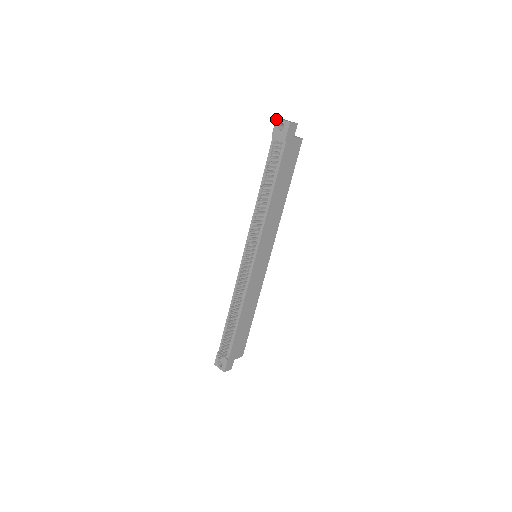
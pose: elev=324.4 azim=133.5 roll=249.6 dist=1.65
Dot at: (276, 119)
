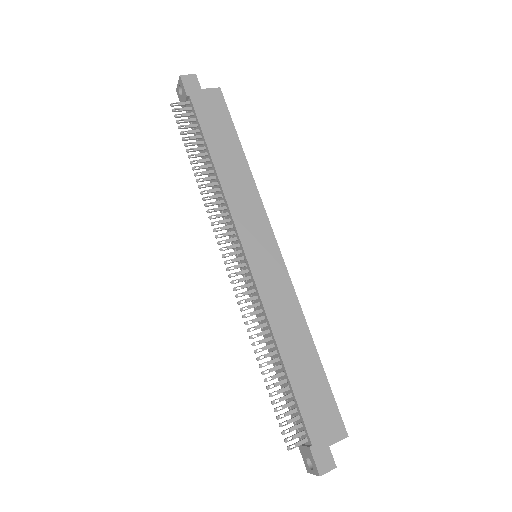
Dot at: (176, 91)
